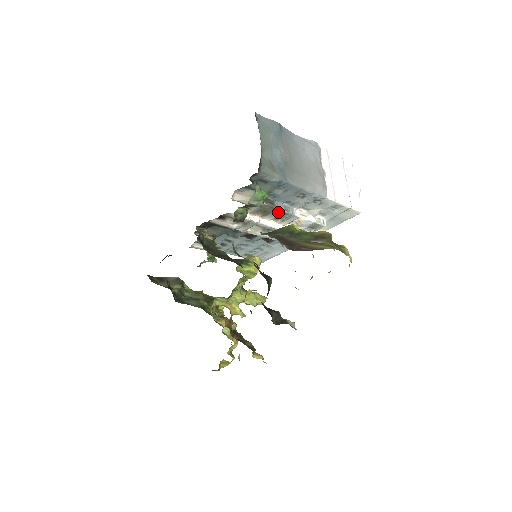
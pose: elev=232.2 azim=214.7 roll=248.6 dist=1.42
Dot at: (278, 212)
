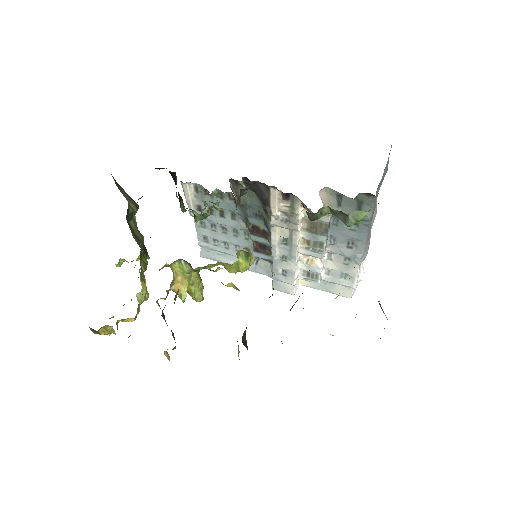
Dot at: (321, 239)
